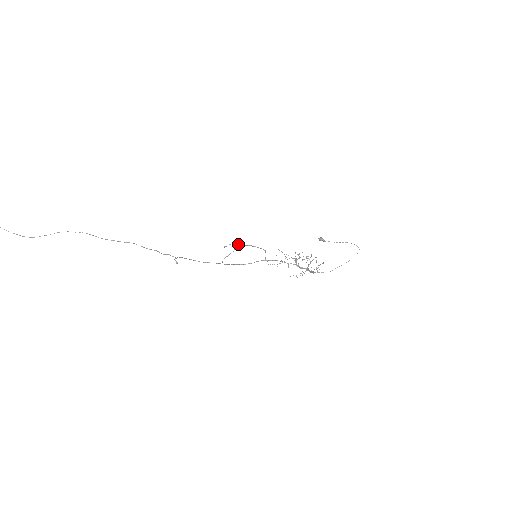
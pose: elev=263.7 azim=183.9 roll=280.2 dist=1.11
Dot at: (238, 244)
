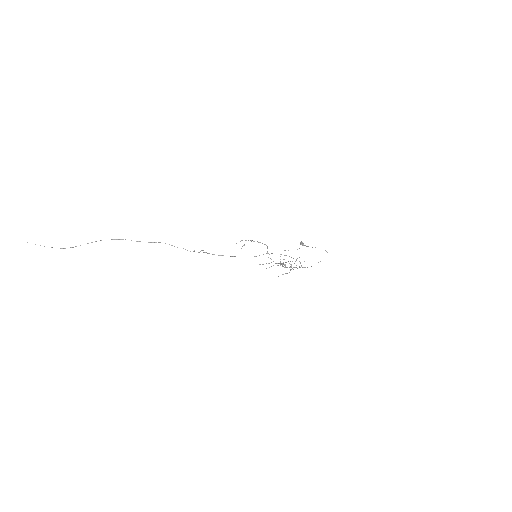
Dot at: occluded
